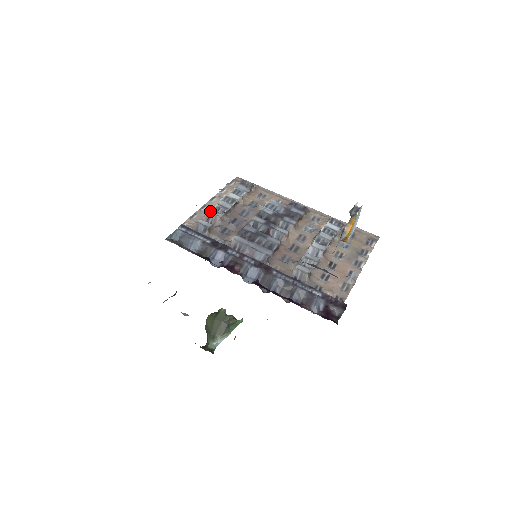
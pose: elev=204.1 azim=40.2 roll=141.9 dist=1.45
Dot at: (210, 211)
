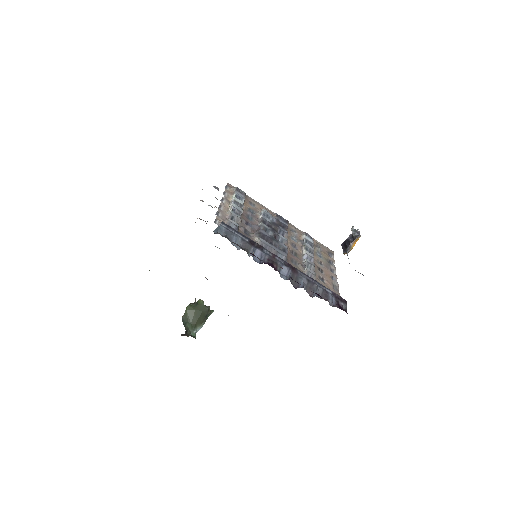
Dot at: (232, 212)
